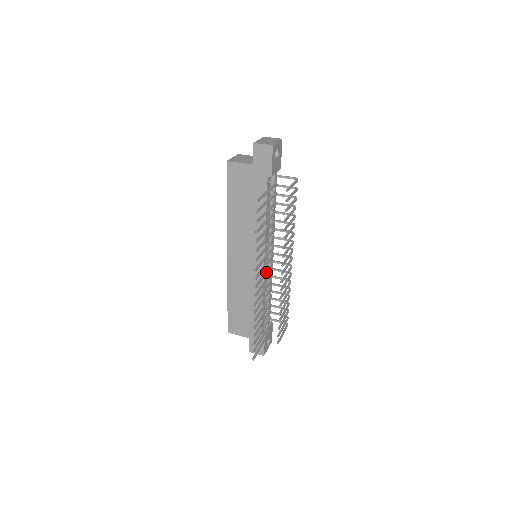
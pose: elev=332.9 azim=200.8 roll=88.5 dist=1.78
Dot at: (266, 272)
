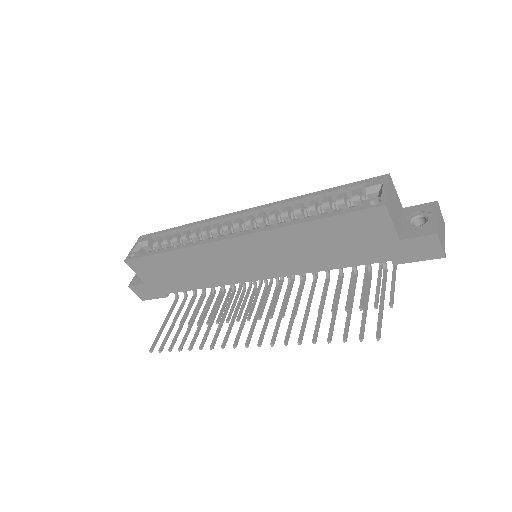
Dot at: occluded
